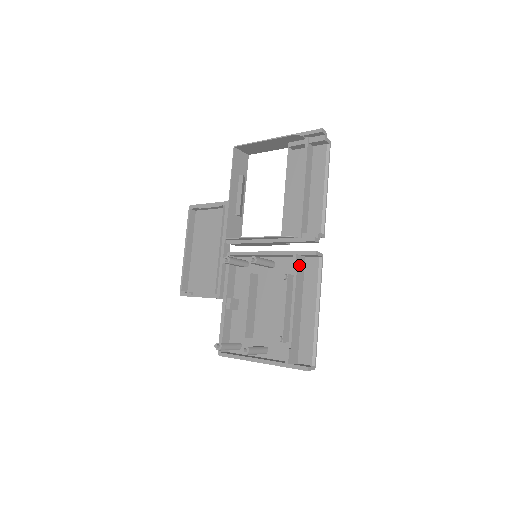
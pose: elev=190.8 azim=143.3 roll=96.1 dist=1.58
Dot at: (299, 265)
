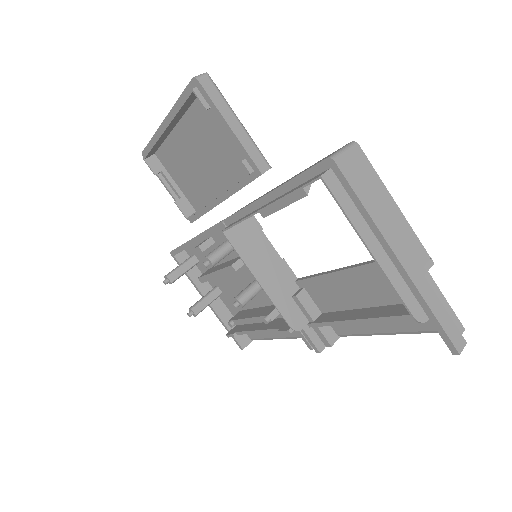
Dot at: occluded
